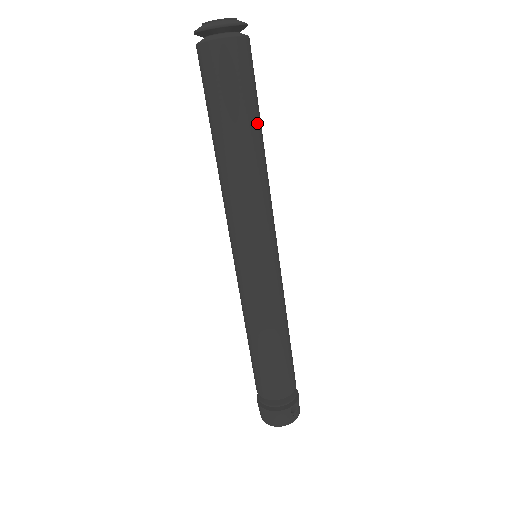
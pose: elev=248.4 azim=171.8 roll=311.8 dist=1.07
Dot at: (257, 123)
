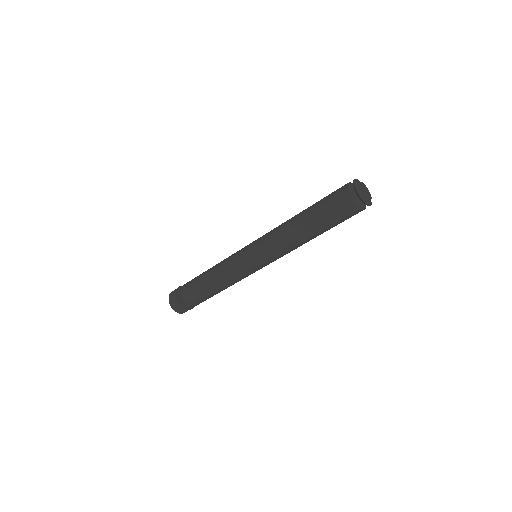
Dot at: occluded
